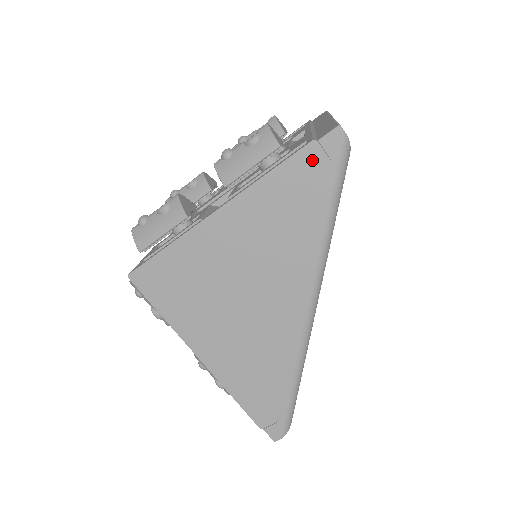
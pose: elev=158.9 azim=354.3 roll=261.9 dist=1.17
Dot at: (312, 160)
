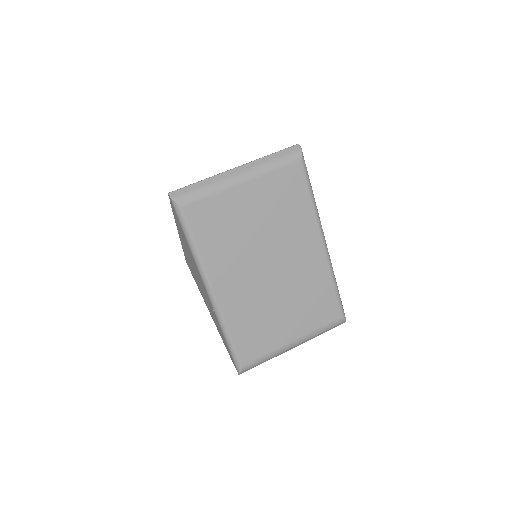
Dot at: (174, 211)
